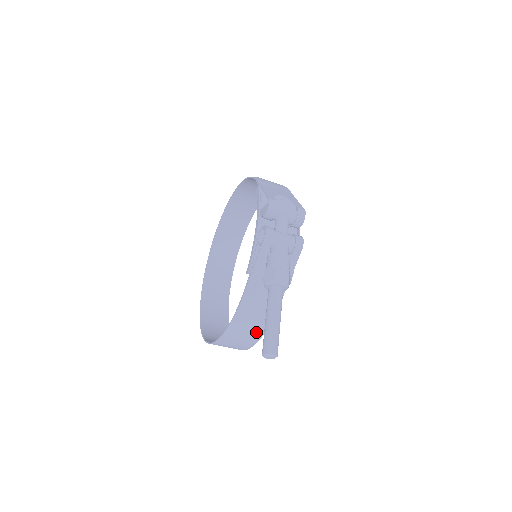
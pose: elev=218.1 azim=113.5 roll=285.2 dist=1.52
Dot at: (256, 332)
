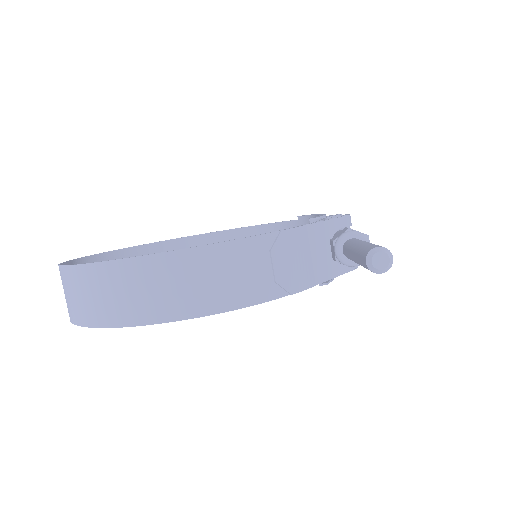
Dot at: (253, 290)
